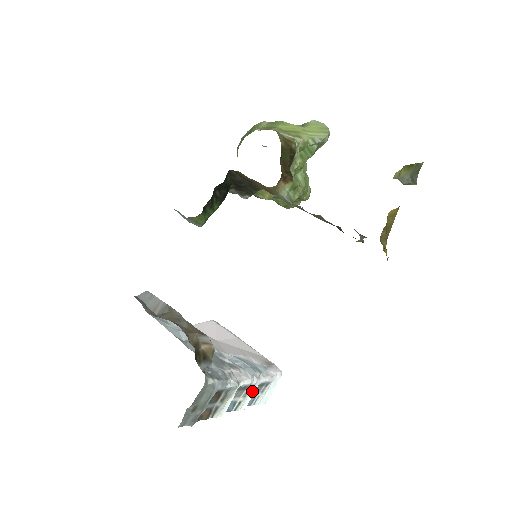
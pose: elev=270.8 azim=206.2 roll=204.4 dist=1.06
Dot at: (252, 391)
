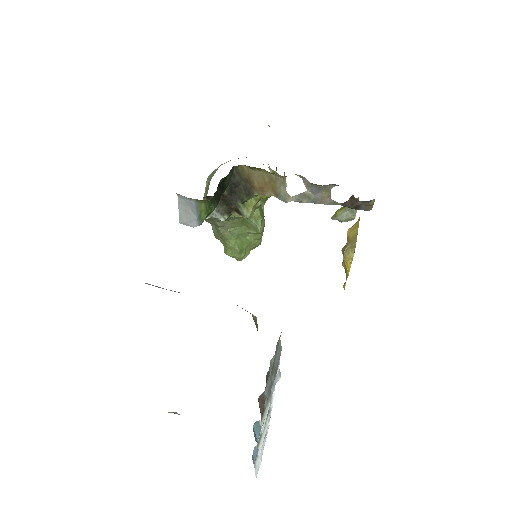
Dot at: occluded
